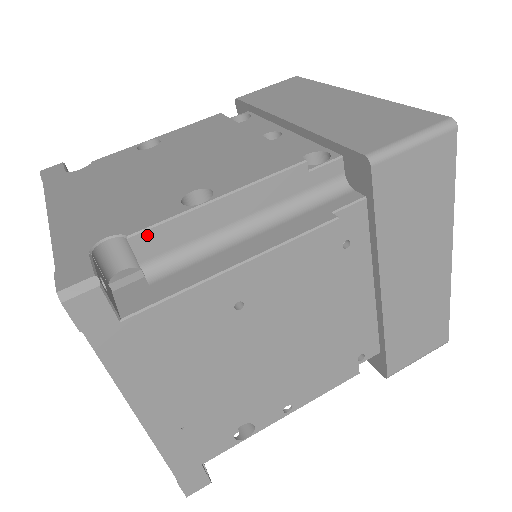
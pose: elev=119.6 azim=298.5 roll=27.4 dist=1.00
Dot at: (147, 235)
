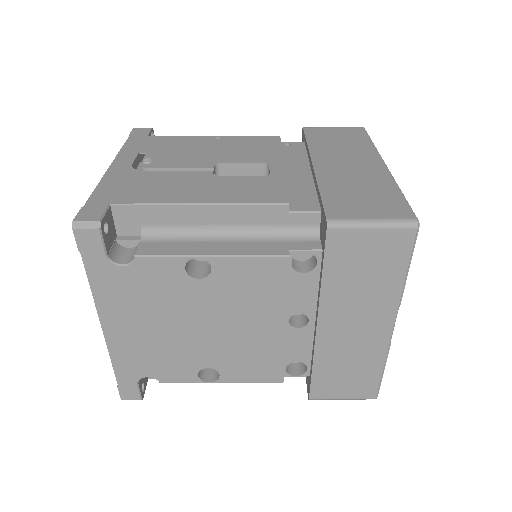
Dot at: (172, 380)
